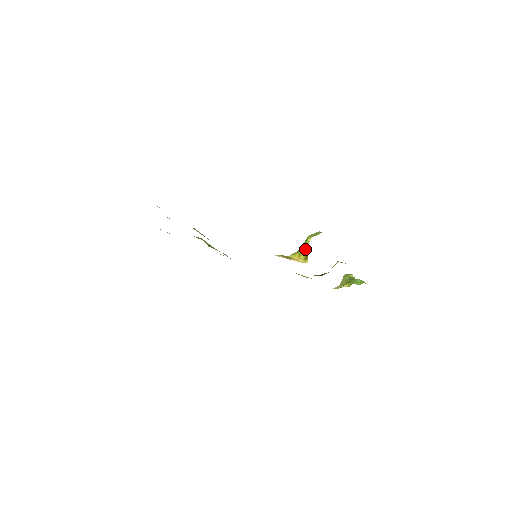
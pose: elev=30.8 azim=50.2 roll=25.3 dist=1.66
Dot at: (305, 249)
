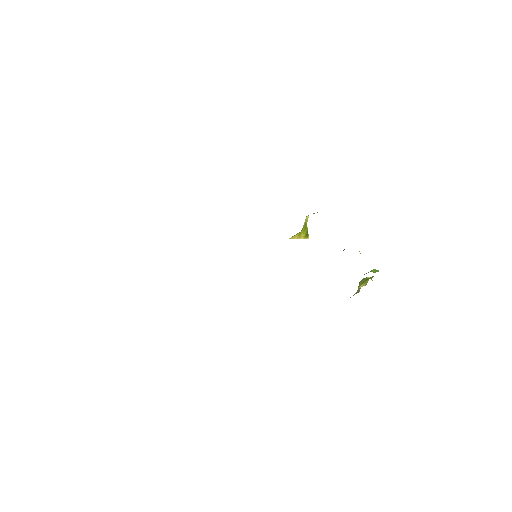
Dot at: (304, 226)
